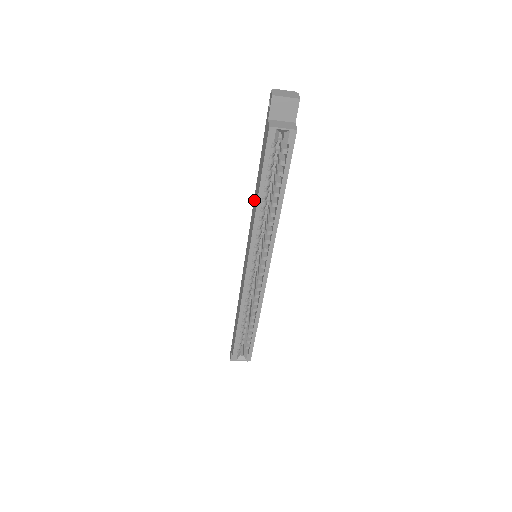
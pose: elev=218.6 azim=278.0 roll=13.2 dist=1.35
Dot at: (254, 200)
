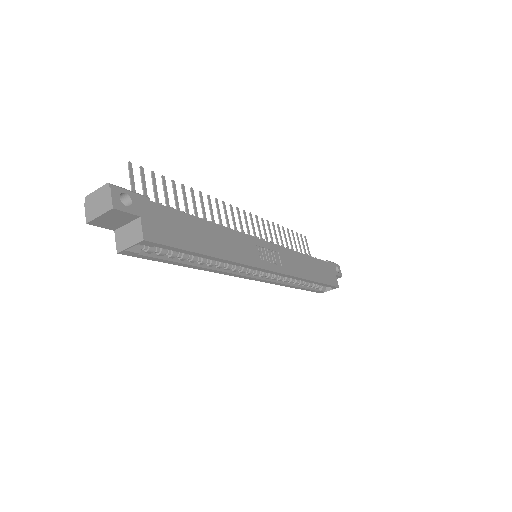
Dot at: occluded
